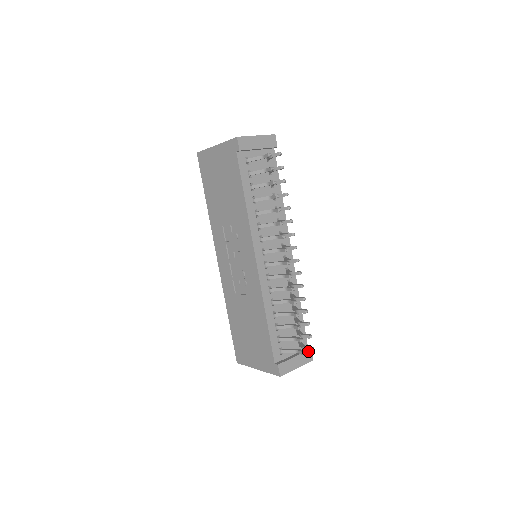
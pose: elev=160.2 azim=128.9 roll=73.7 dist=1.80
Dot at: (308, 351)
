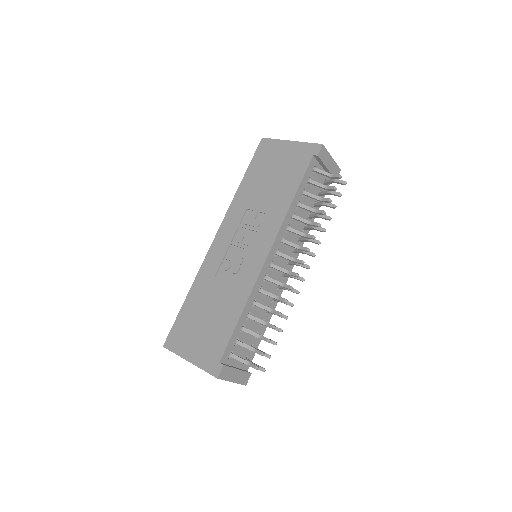
Dot at: (248, 373)
